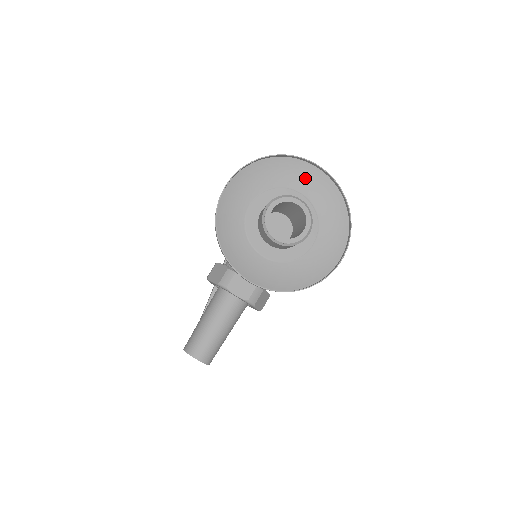
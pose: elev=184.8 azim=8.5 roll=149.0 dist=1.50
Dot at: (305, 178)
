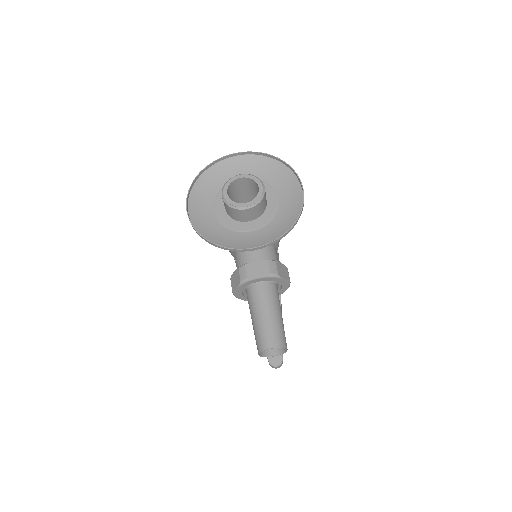
Dot at: (236, 168)
